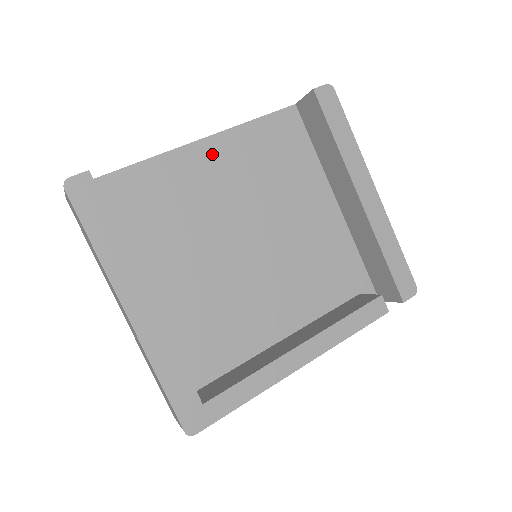
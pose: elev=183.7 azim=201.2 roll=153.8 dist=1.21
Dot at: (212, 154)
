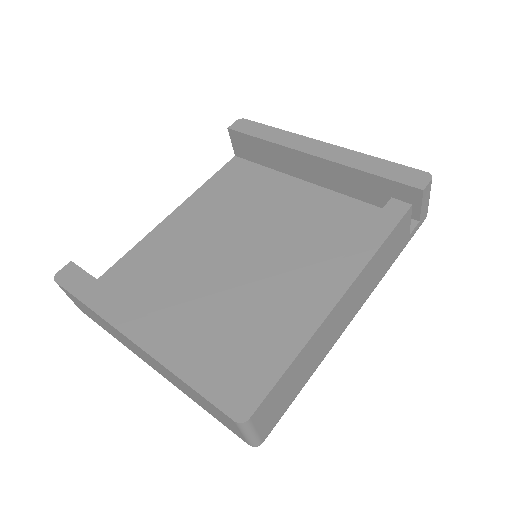
Dot at: (182, 218)
